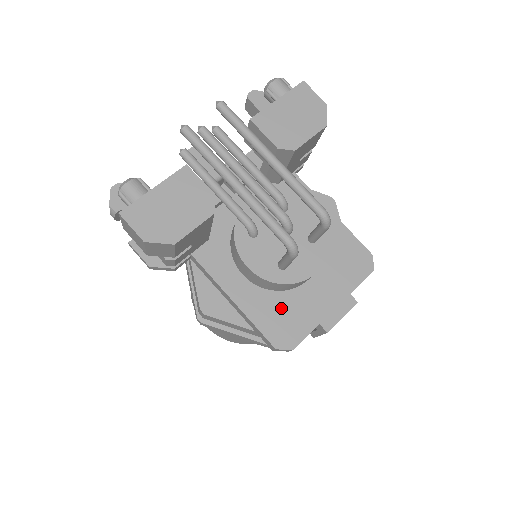
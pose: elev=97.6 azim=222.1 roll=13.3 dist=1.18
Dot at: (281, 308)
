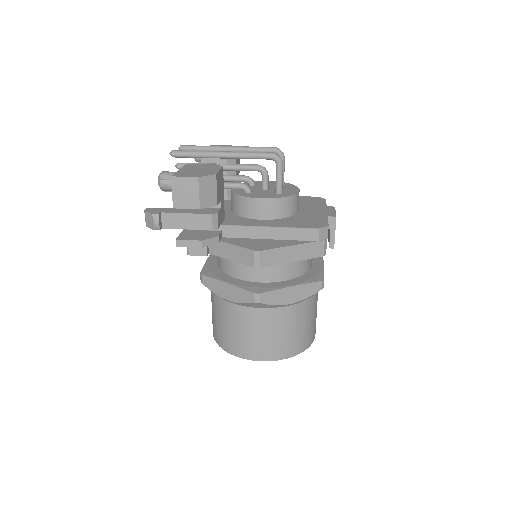
Dot at: (300, 220)
